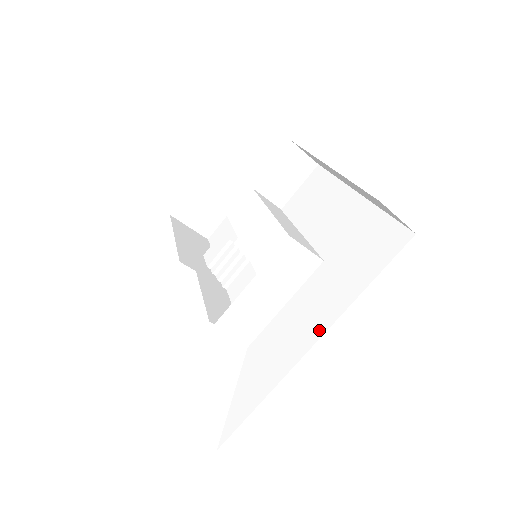
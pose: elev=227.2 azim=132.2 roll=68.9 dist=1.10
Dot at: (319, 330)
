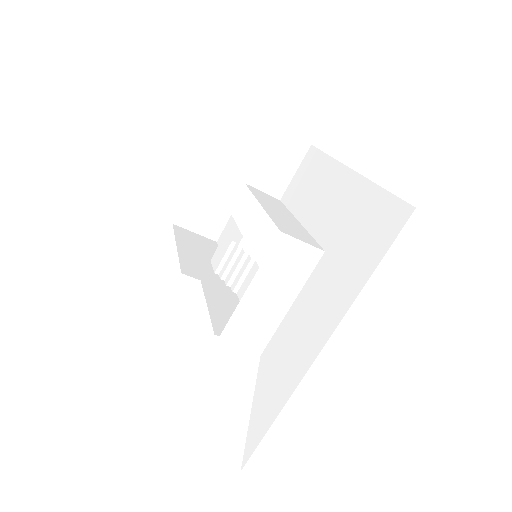
Dot at: (327, 331)
